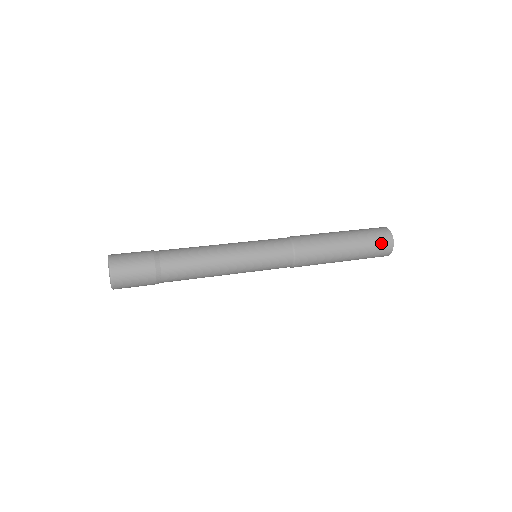
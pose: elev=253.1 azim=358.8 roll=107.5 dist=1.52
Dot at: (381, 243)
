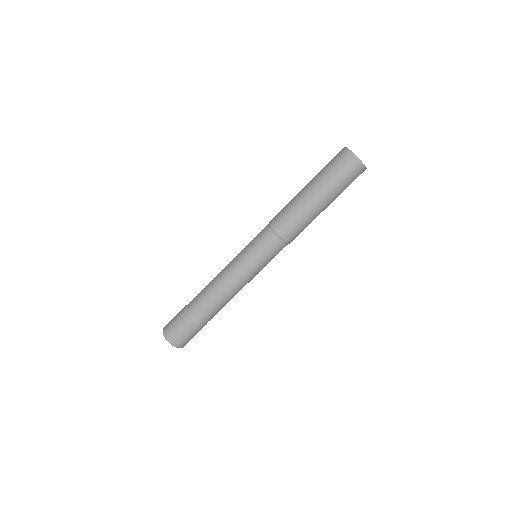
Dot at: (350, 173)
